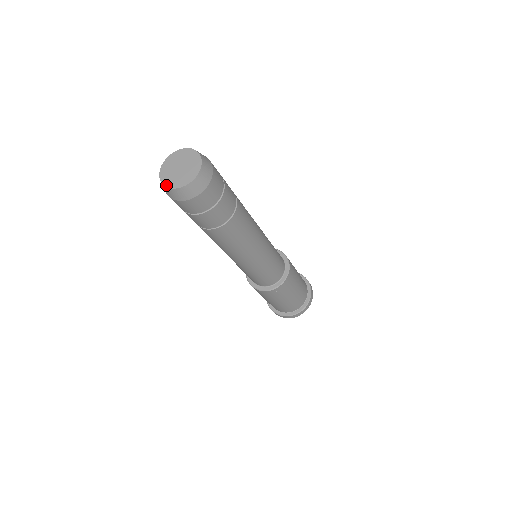
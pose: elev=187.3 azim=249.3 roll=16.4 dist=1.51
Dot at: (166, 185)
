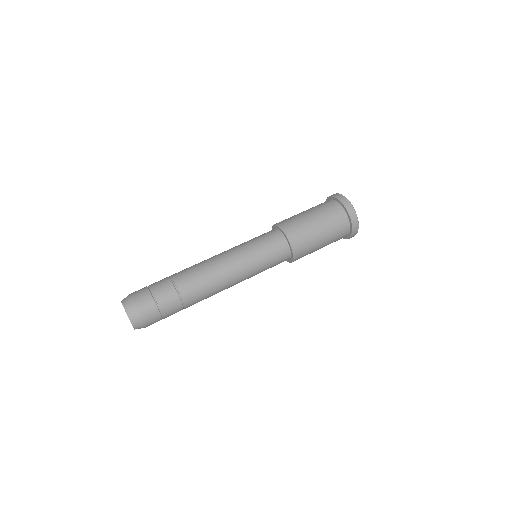
Dot at: occluded
